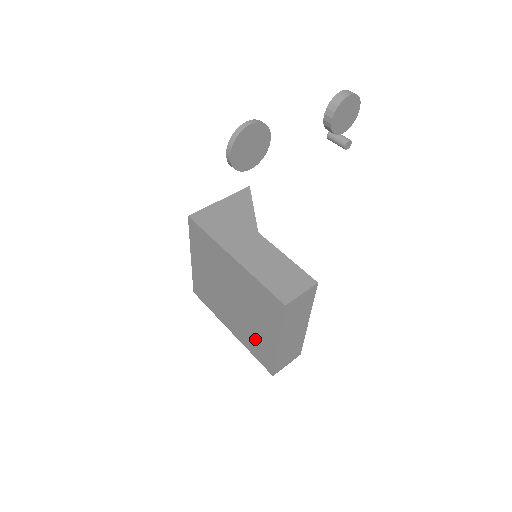
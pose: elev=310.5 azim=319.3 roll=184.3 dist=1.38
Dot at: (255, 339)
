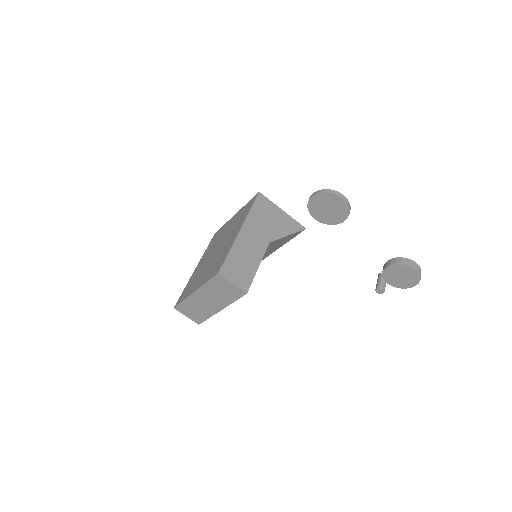
Dot at: (194, 281)
